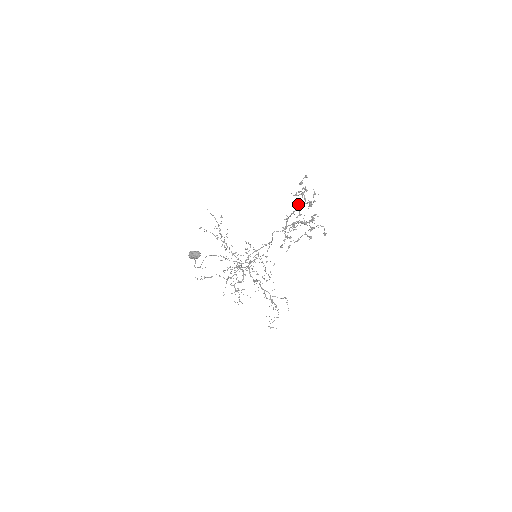
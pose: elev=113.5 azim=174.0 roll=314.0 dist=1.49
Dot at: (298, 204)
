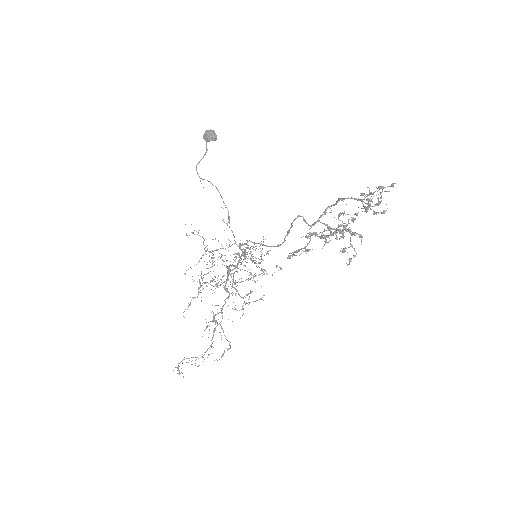
Dot at: (354, 218)
